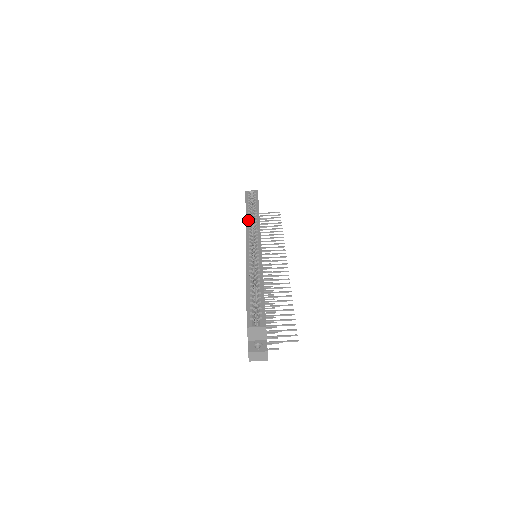
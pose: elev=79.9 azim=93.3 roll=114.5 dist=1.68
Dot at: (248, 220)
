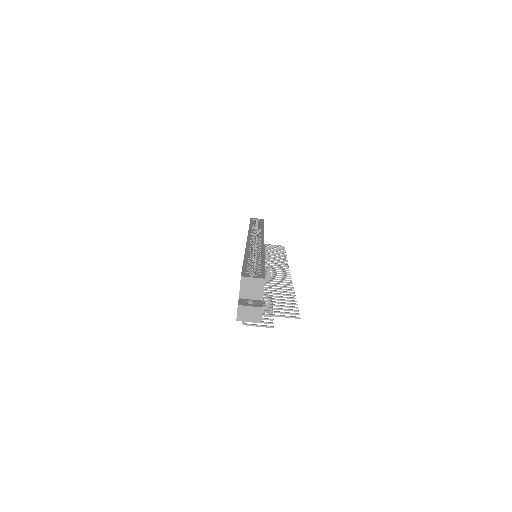
Dot at: (251, 229)
